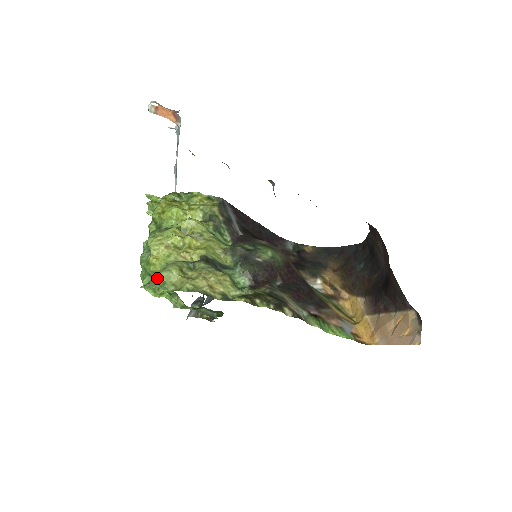
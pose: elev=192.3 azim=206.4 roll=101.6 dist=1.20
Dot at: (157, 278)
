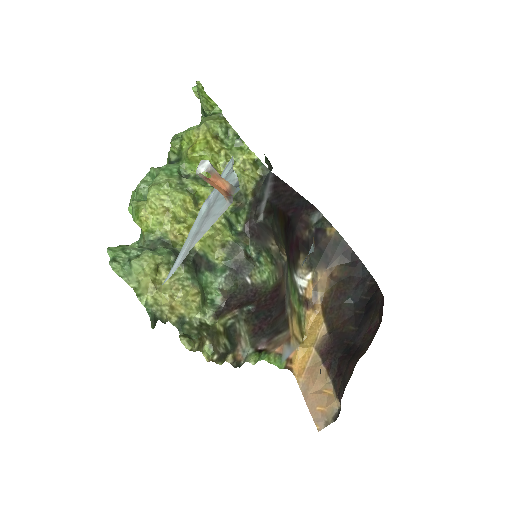
Dot at: (127, 261)
